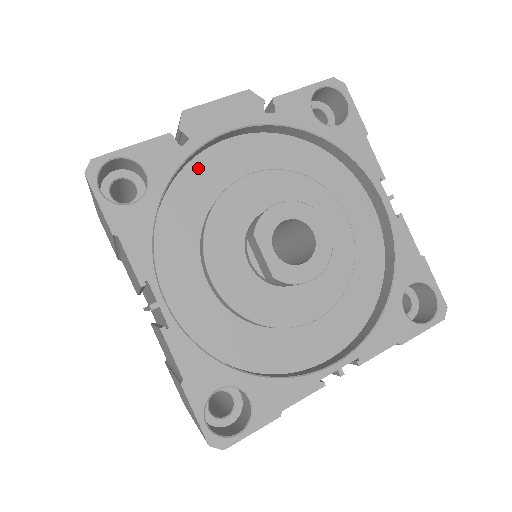
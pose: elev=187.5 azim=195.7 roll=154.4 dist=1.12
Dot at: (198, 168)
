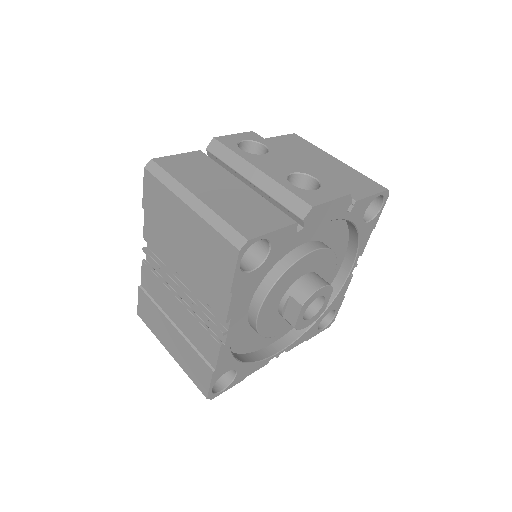
Dot at: occluded
